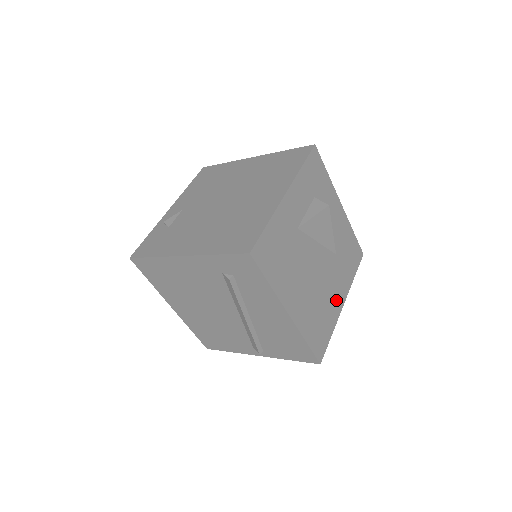
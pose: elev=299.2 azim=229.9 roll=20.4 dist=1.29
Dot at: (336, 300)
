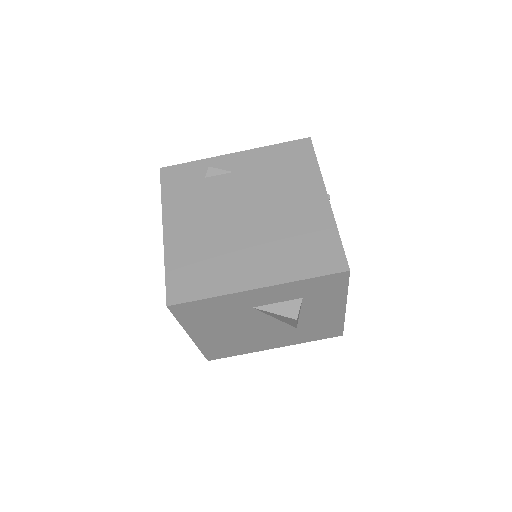
Dot at: (266, 345)
